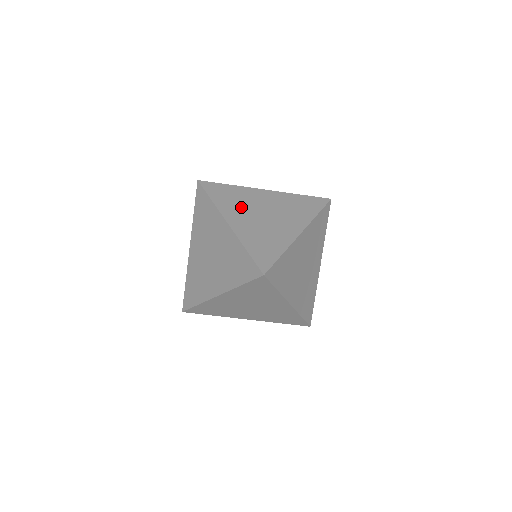
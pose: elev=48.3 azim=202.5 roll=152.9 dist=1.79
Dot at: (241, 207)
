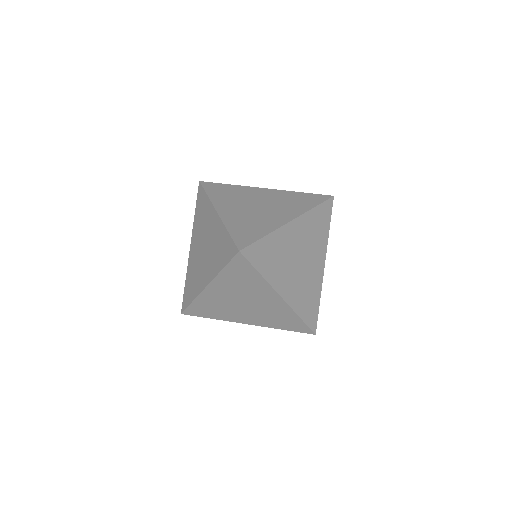
Dot at: occluded
